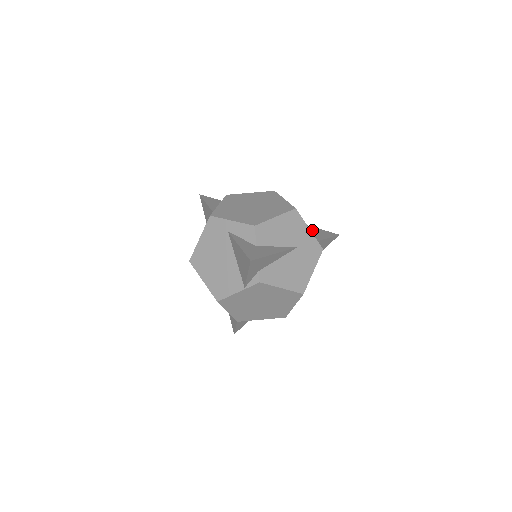
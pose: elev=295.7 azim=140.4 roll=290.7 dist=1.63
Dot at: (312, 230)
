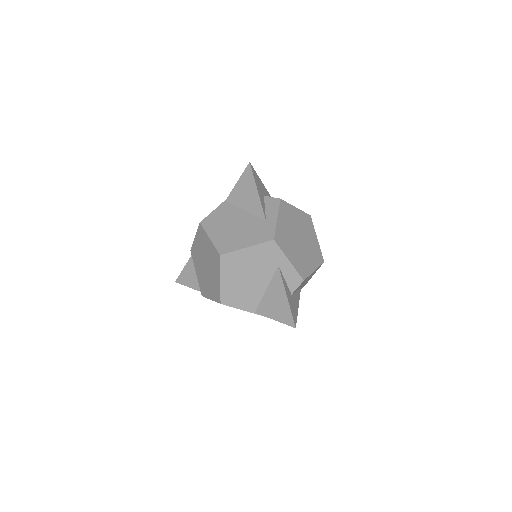
Dot at: occluded
